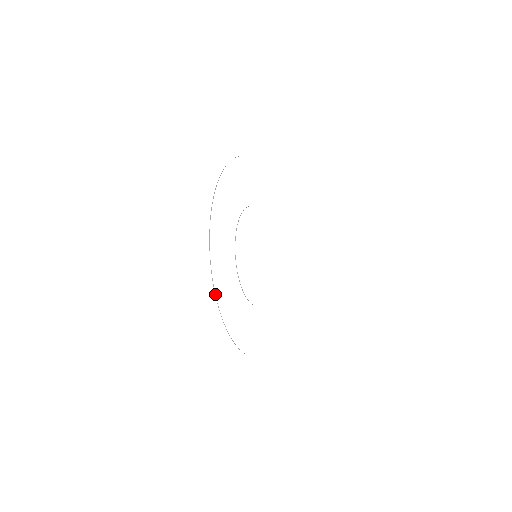
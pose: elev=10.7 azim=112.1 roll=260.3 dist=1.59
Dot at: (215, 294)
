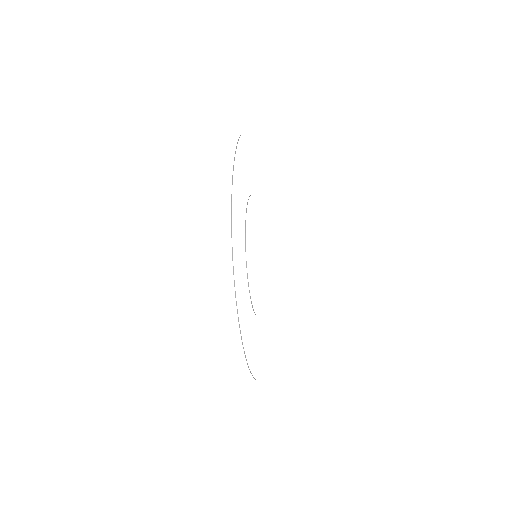
Dot at: (236, 305)
